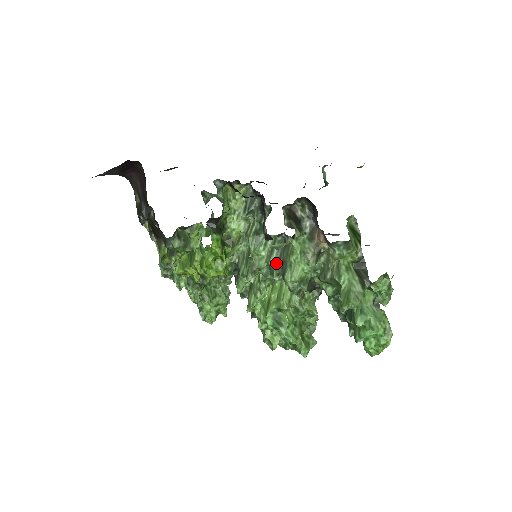
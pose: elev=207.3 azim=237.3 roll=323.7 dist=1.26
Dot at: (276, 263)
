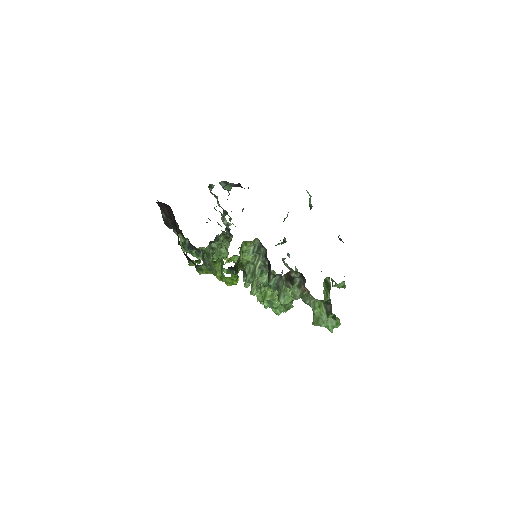
Dot at: (274, 286)
